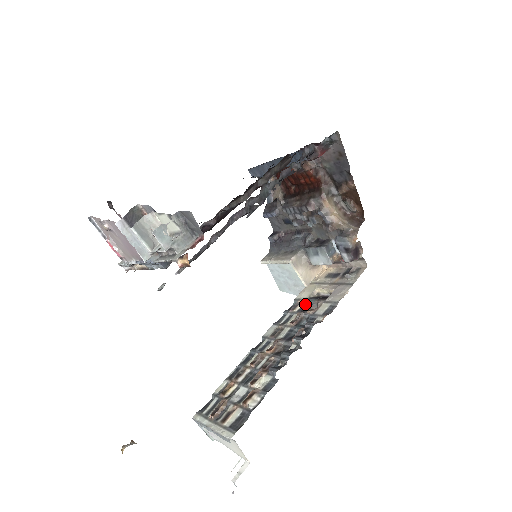
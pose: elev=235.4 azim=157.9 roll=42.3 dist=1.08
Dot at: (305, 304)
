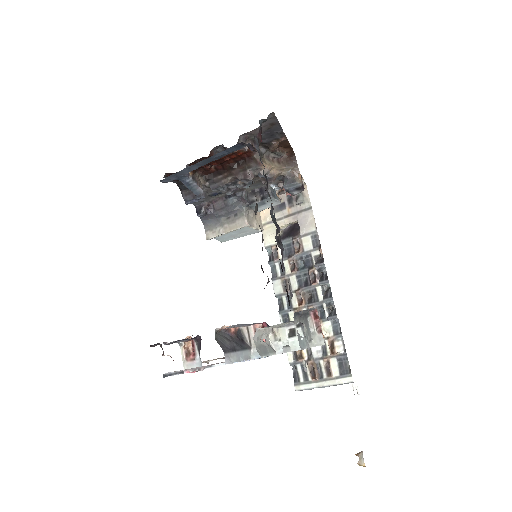
Dot at: (283, 247)
